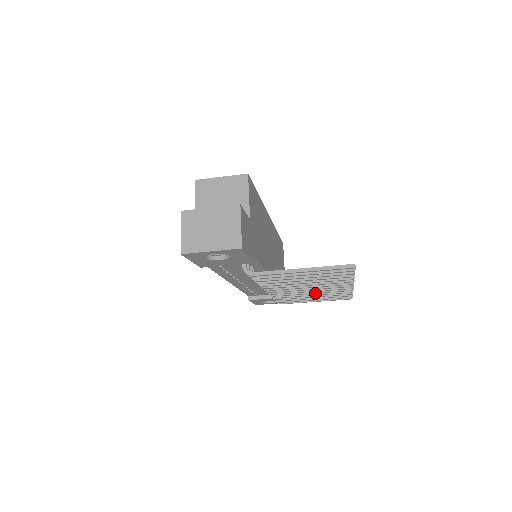
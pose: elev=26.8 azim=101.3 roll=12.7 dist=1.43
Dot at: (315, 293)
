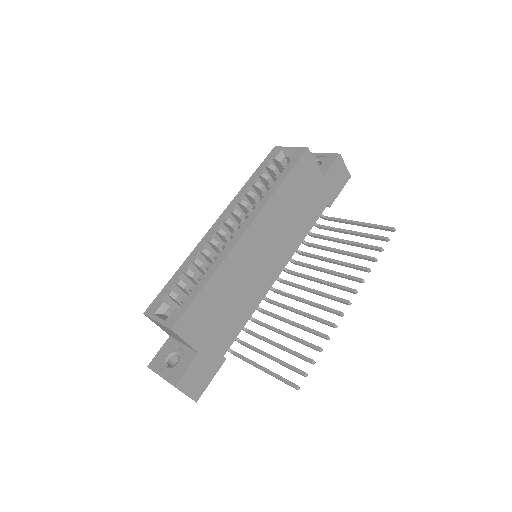
Dot at: (330, 272)
